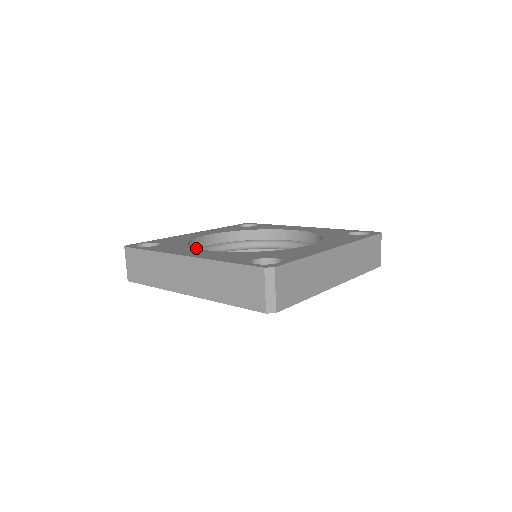
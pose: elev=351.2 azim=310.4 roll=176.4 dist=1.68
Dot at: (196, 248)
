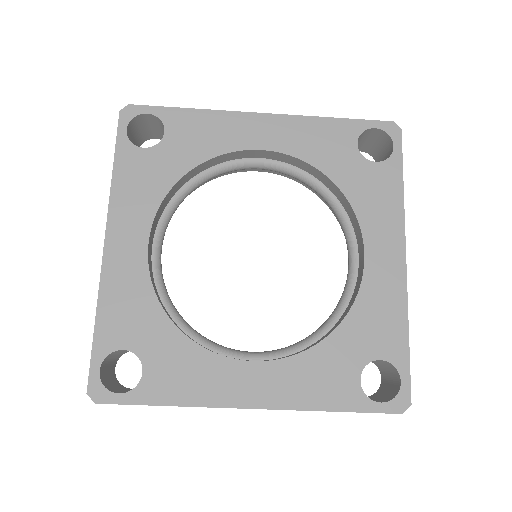
Dot at: occluded
